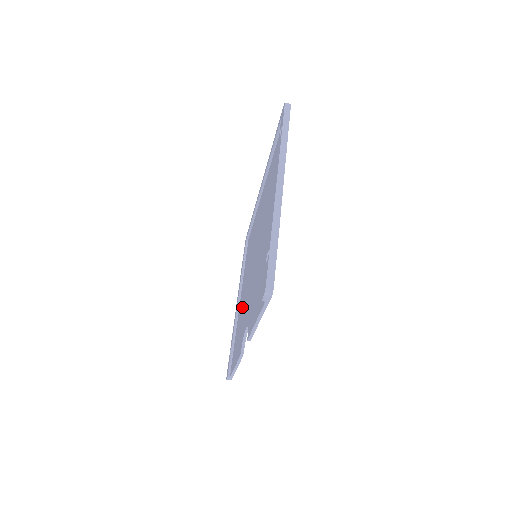
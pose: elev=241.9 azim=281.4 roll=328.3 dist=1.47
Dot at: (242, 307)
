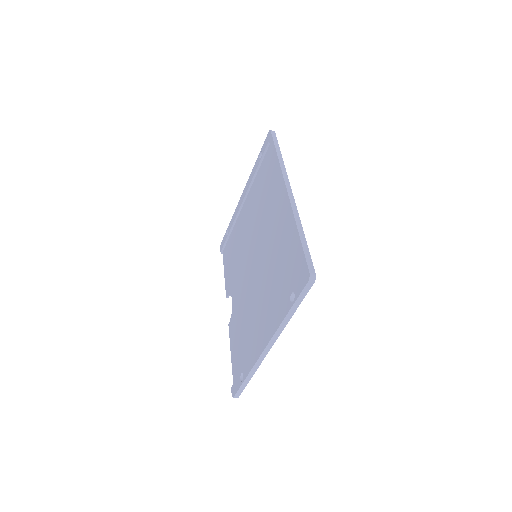
Dot at: (241, 238)
